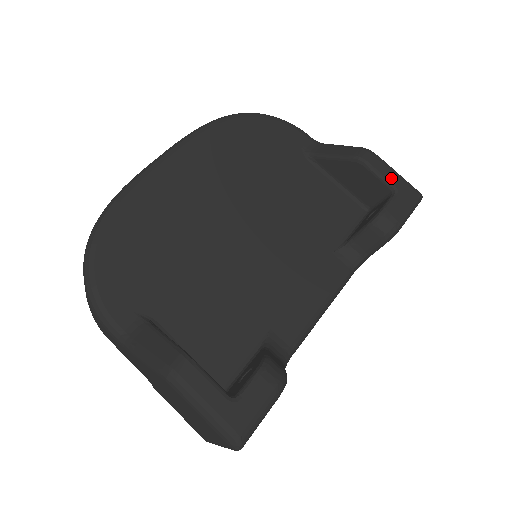
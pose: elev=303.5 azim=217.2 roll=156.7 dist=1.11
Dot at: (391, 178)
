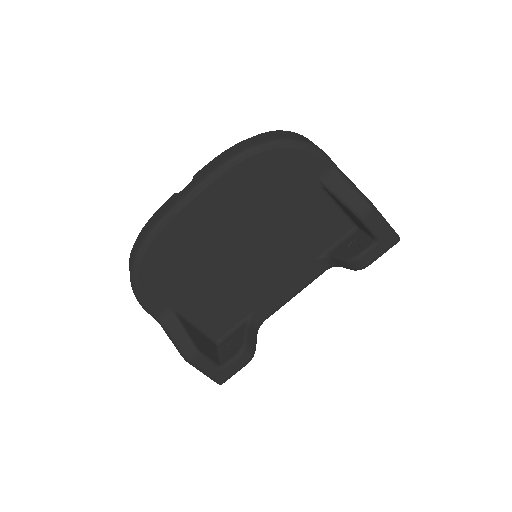
Dot at: (378, 231)
